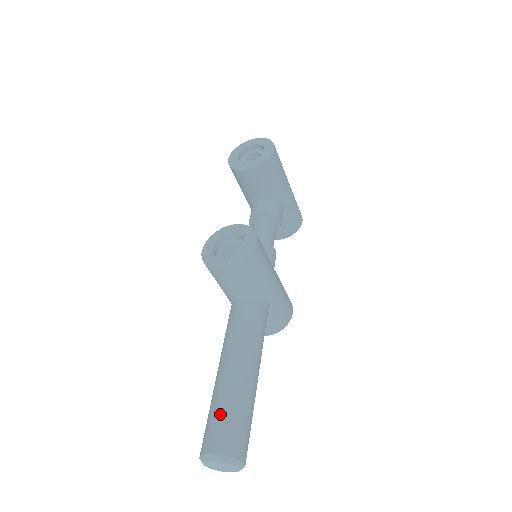
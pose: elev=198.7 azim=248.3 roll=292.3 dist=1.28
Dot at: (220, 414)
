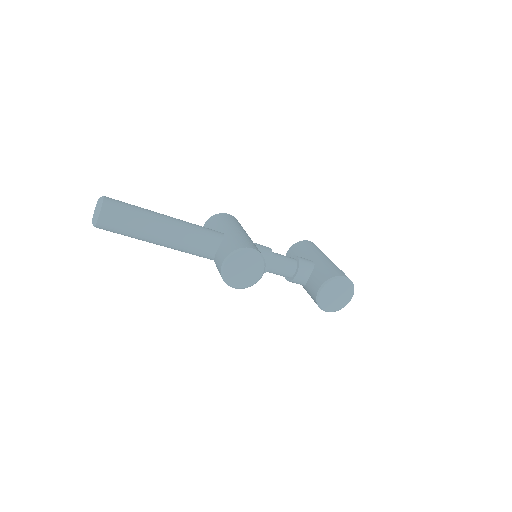
Dot at: occluded
